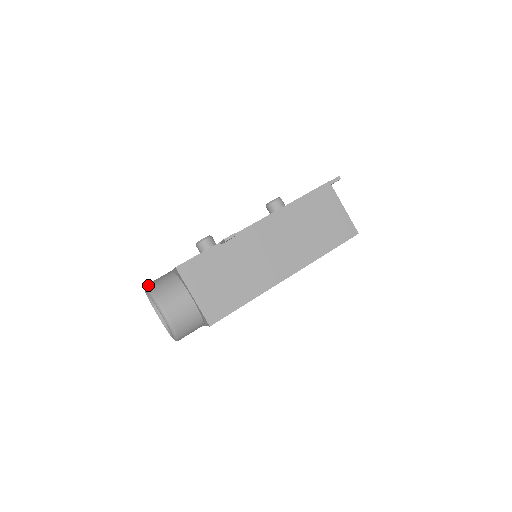
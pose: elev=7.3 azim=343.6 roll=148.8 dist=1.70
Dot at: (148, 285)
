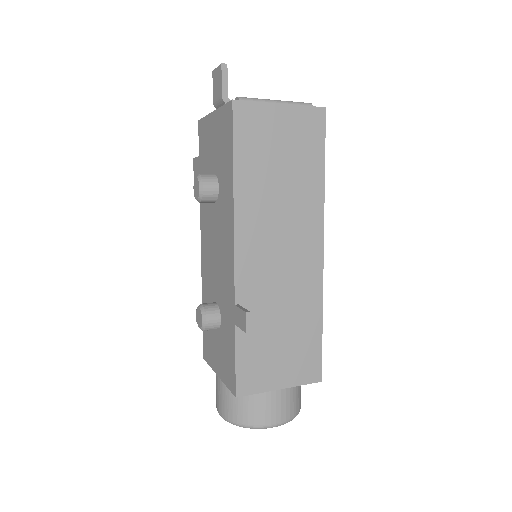
Dot at: (224, 418)
